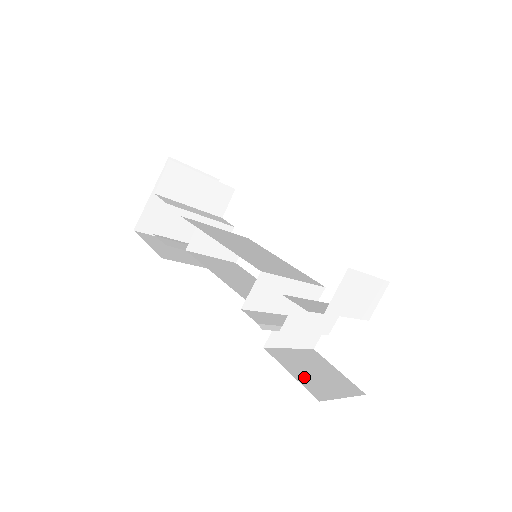
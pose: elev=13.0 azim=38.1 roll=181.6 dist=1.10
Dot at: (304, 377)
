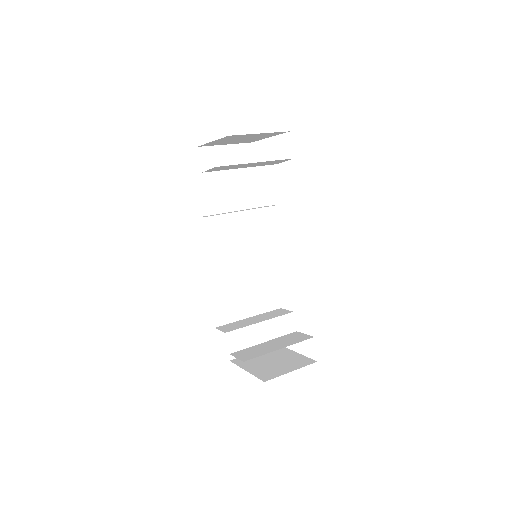
Dot at: occluded
